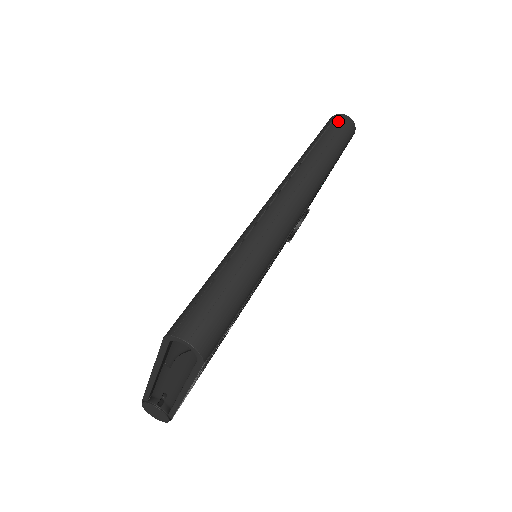
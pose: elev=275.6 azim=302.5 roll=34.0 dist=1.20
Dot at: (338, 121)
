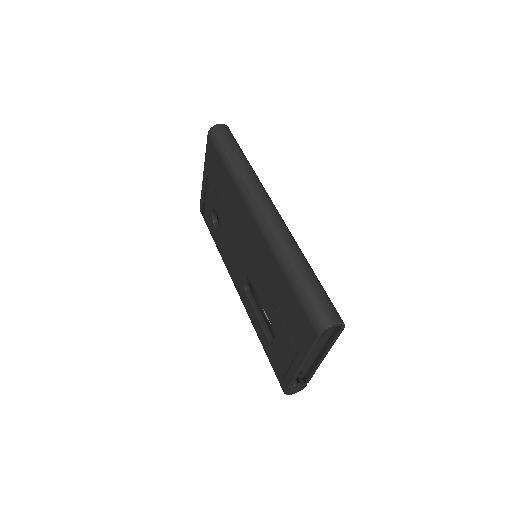
Dot at: (220, 133)
